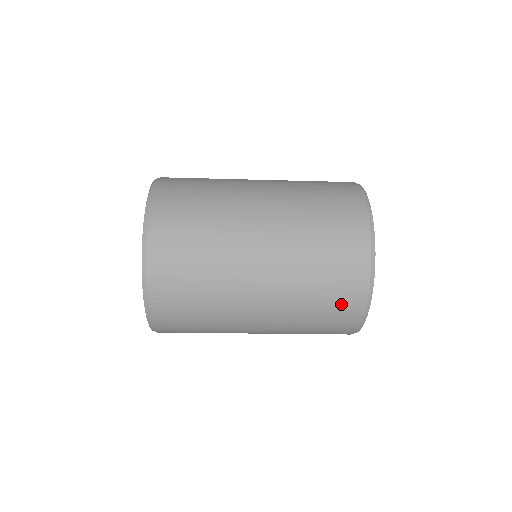
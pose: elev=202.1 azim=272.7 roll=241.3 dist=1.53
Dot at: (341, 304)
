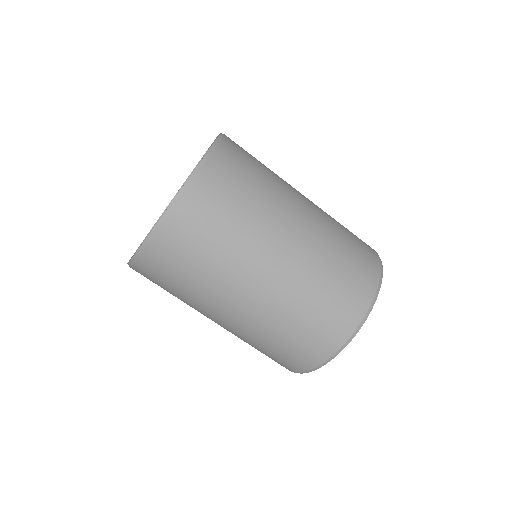
Dot at: (352, 291)
